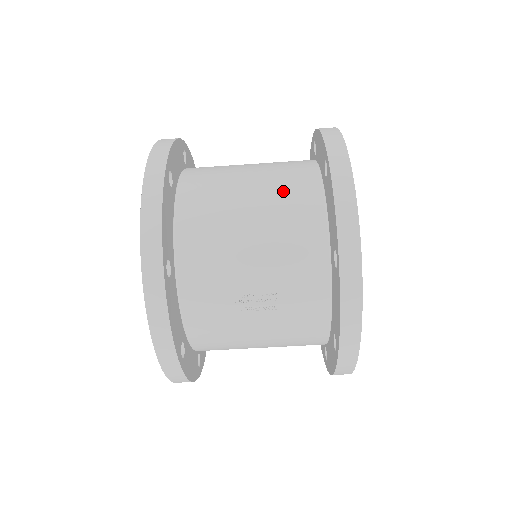
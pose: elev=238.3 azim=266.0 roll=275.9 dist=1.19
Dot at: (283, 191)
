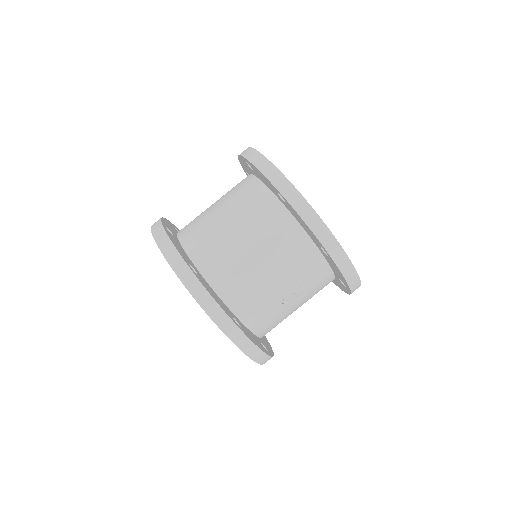
Dot at: (264, 227)
